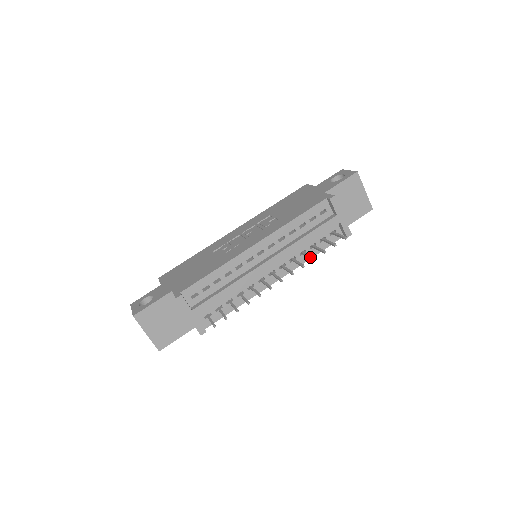
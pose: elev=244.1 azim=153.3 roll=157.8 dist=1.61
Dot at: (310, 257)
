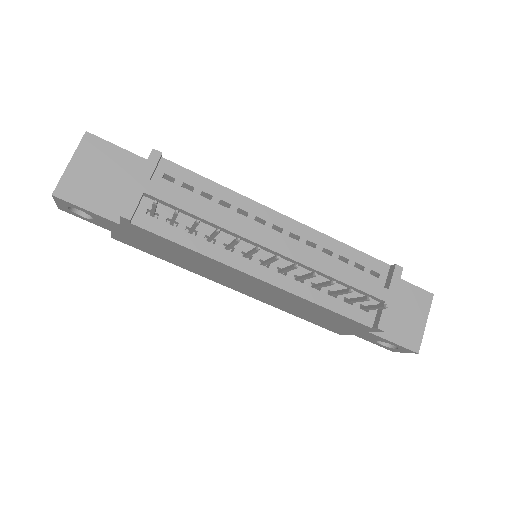
Dot at: occluded
